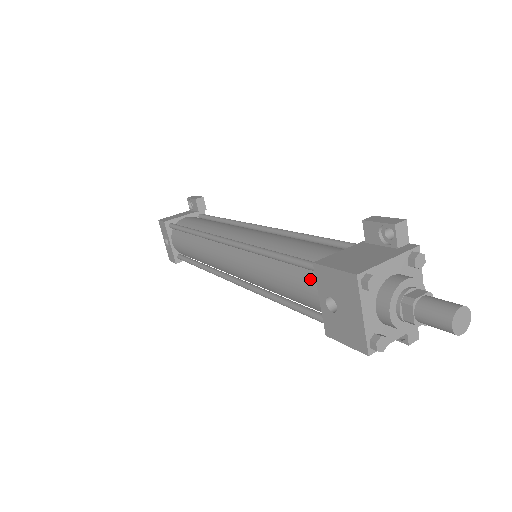
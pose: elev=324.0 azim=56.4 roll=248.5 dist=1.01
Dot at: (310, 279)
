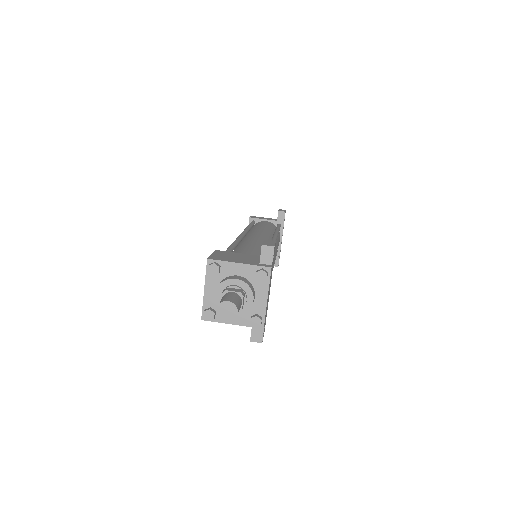
Dot at: occluded
